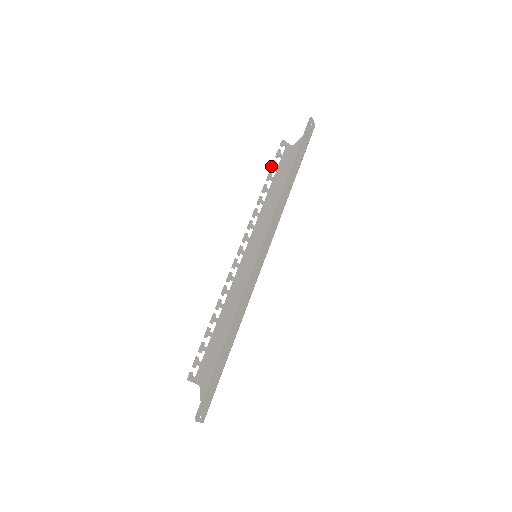
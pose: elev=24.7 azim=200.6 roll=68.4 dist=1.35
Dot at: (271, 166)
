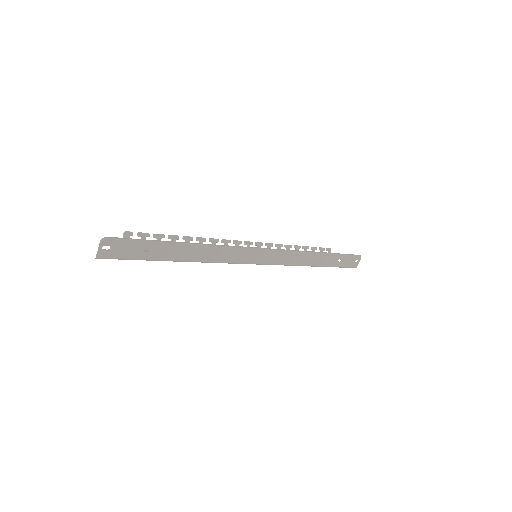
Dot at: occluded
